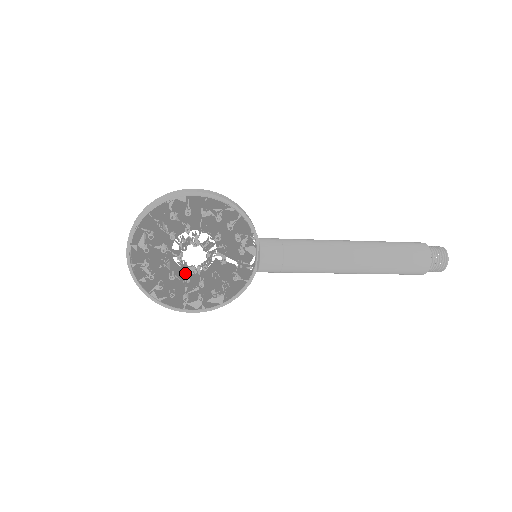
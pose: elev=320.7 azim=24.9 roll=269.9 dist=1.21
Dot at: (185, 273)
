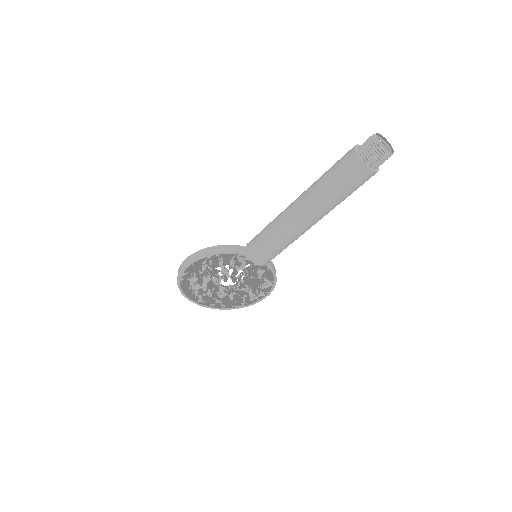
Dot at: occluded
